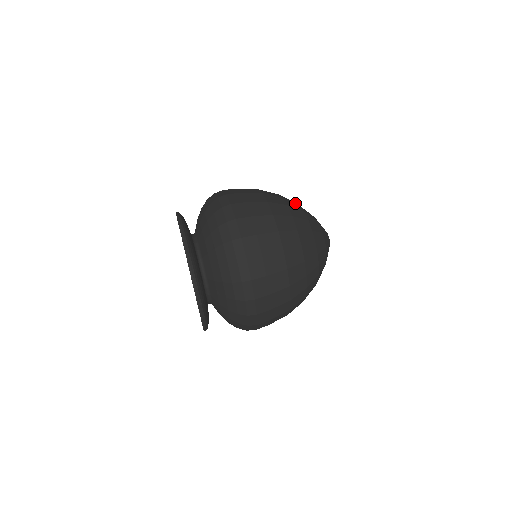
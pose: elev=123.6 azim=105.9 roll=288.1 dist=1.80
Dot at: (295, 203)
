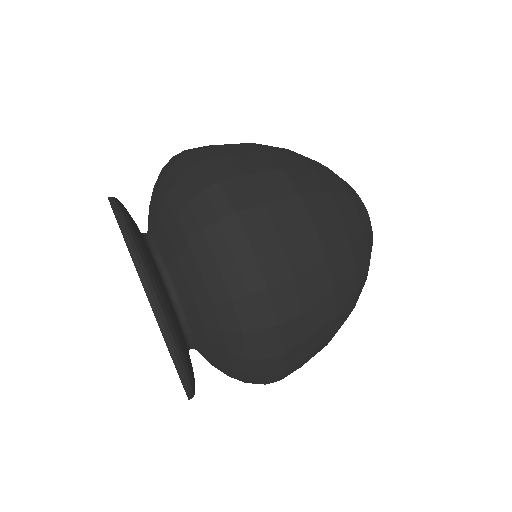
Dot at: occluded
